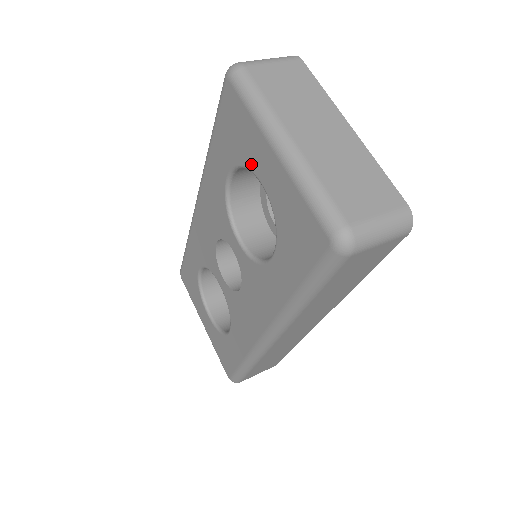
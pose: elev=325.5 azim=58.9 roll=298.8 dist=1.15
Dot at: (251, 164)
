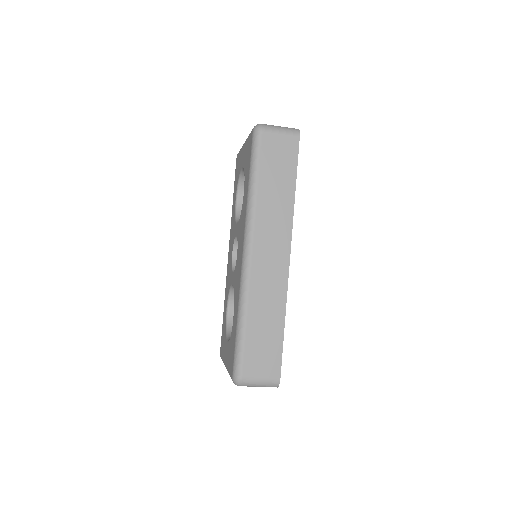
Dot at: (240, 169)
